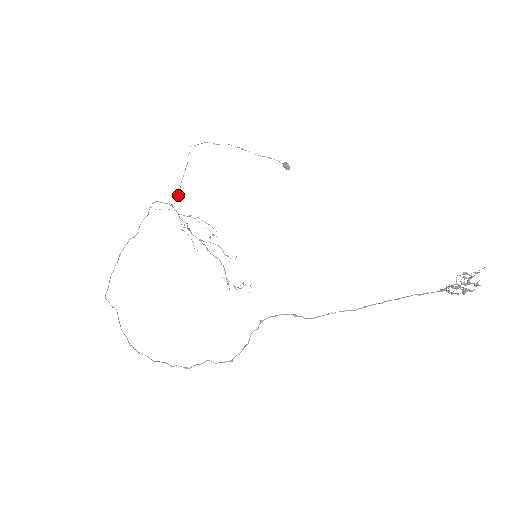
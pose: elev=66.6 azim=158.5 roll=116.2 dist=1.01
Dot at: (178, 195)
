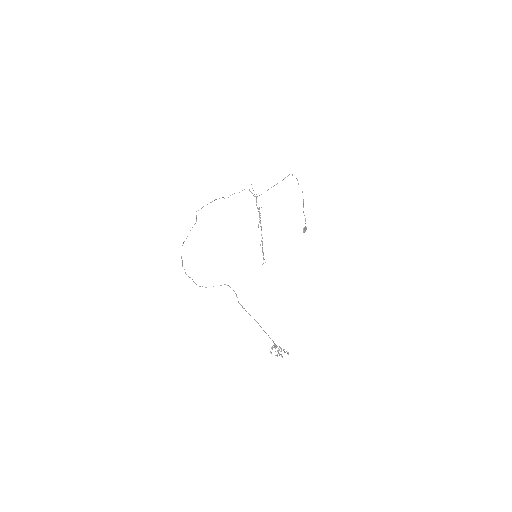
Dot at: occluded
